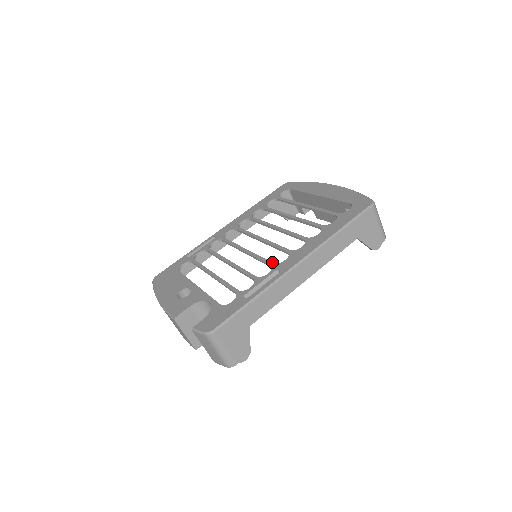
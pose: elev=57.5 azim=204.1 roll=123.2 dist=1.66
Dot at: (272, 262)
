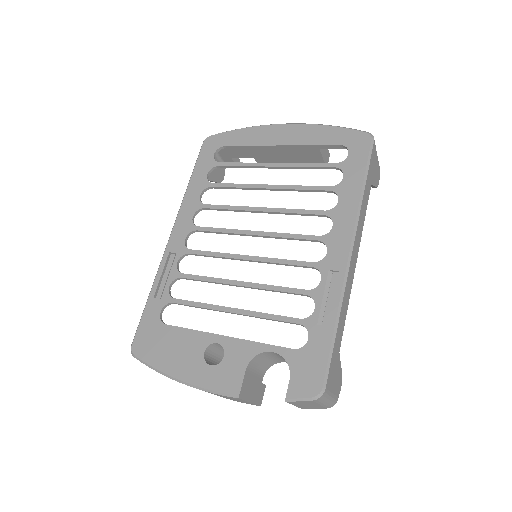
Dot at: (310, 262)
